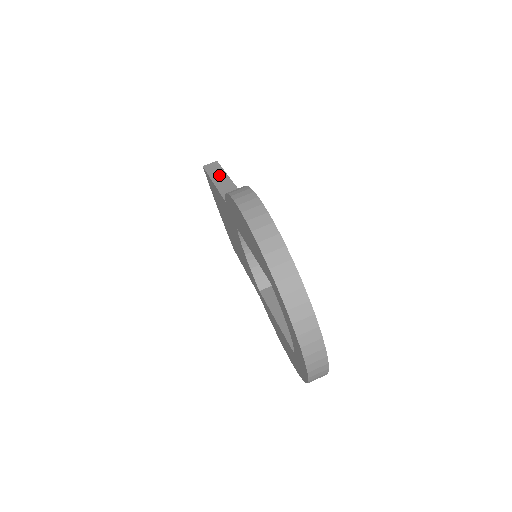
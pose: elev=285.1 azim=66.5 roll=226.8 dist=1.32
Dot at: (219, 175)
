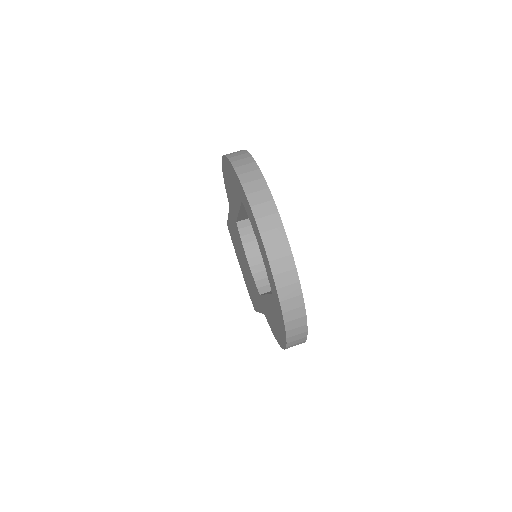
Dot at: occluded
